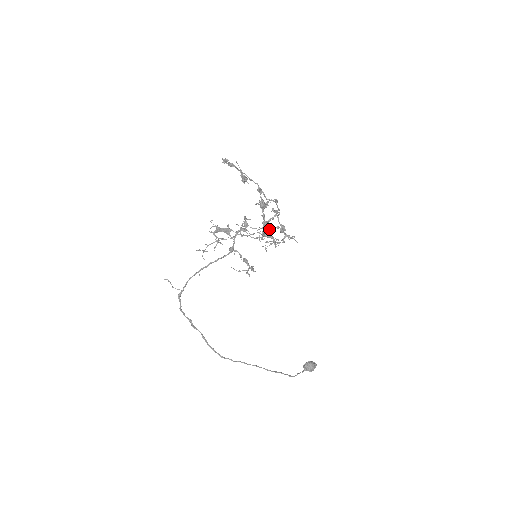
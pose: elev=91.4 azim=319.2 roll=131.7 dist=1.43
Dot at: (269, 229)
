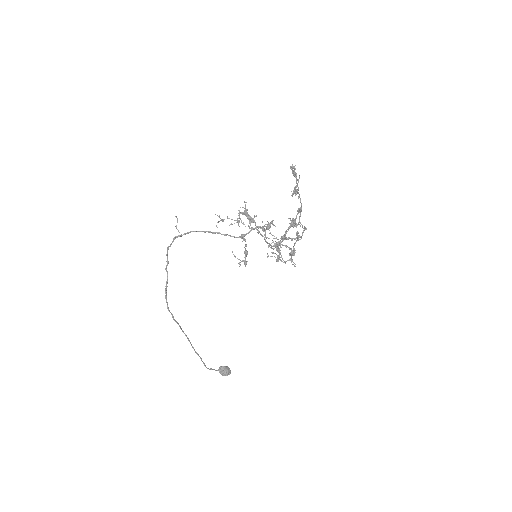
Dot at: occluded
